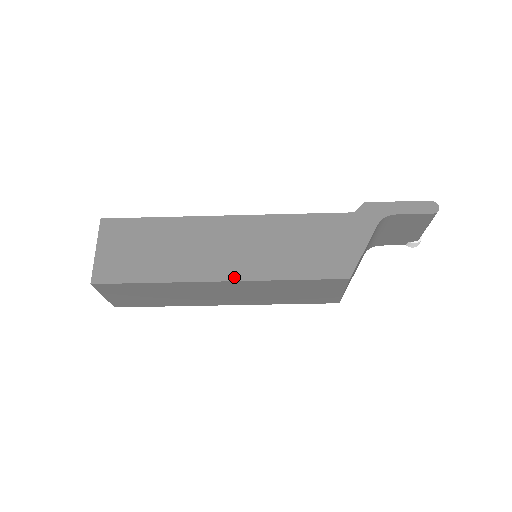
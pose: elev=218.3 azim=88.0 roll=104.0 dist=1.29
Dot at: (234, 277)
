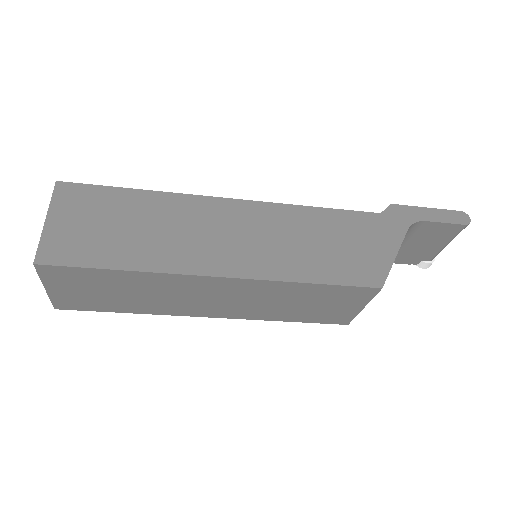
Dot at: (239, 273)
